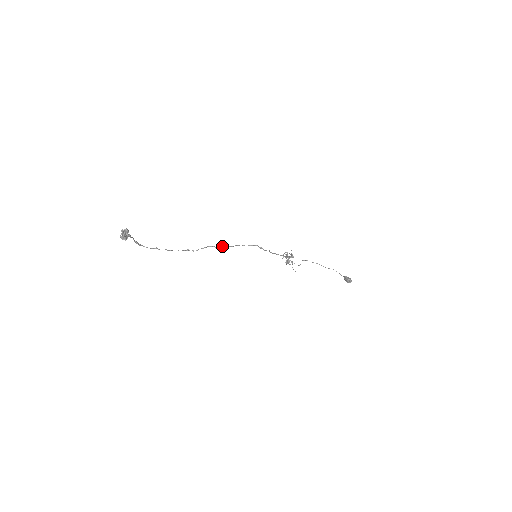
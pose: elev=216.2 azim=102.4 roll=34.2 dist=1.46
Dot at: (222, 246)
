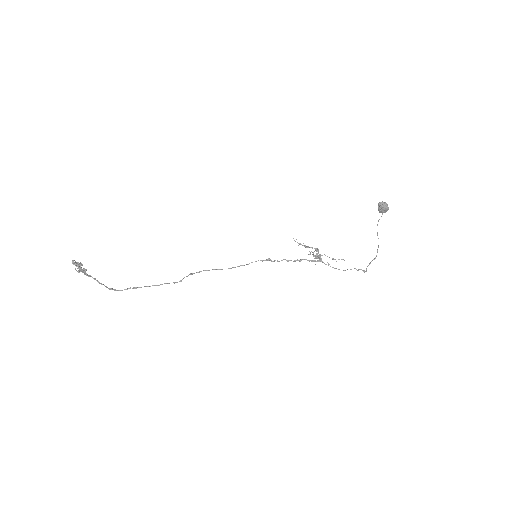
Dot at: occluded
